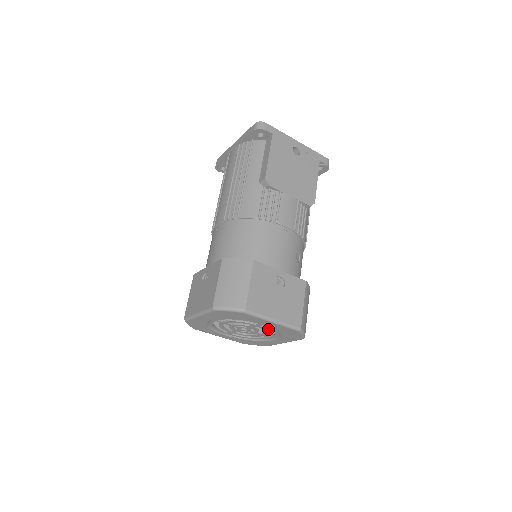
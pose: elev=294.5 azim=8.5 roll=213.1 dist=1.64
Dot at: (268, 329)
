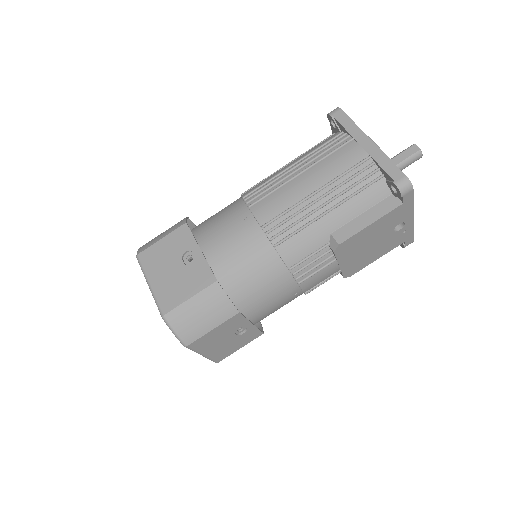
Dot at: occluded
